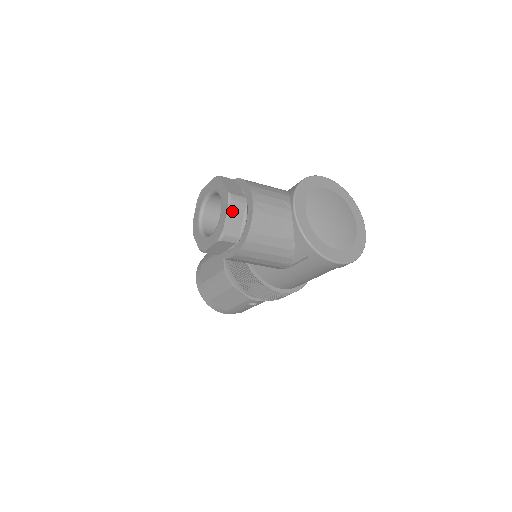
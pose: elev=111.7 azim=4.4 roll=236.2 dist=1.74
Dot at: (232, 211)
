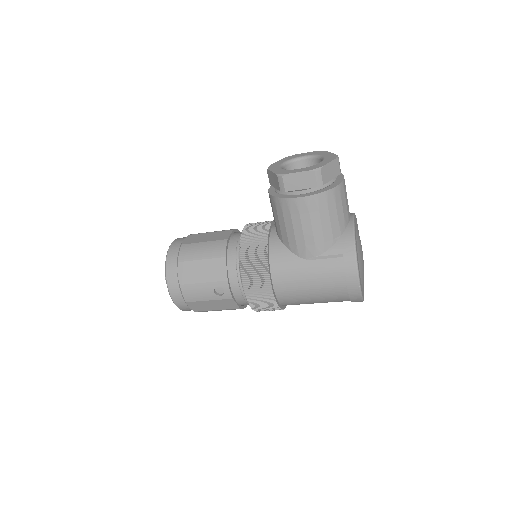
Dot at: (334, 165)
